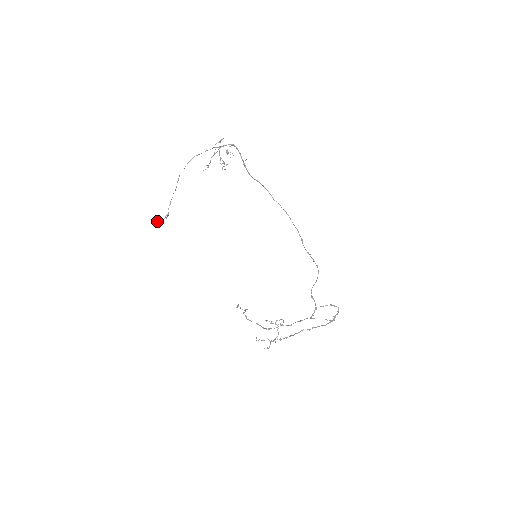
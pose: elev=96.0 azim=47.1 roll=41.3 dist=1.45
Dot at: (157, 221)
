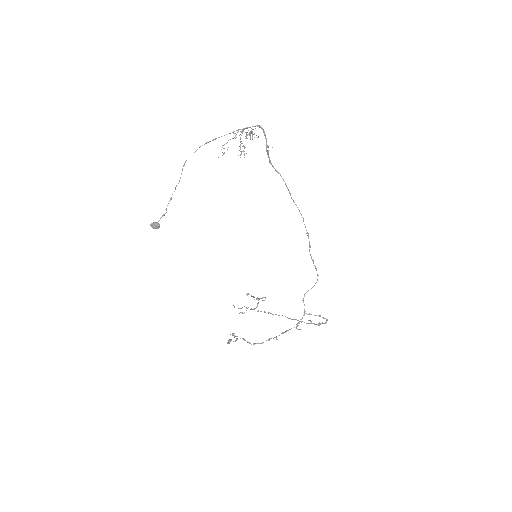
Dot at: (152, 223)
